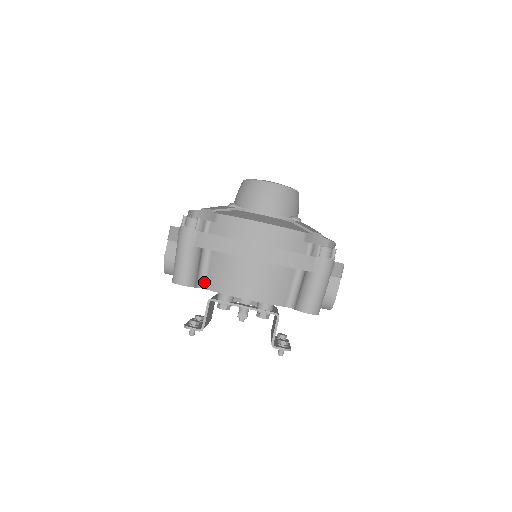
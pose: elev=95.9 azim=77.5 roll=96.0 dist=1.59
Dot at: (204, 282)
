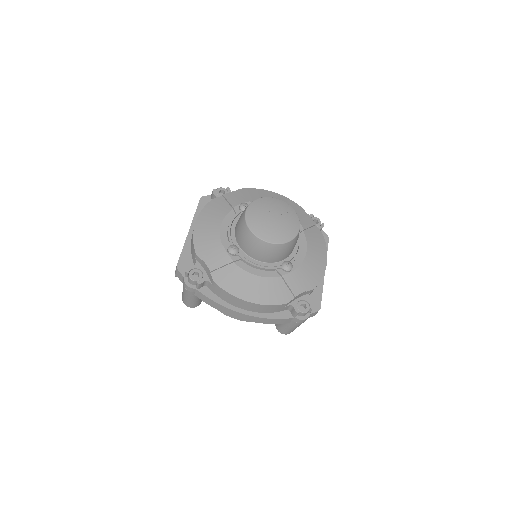
Dot at: occluded
